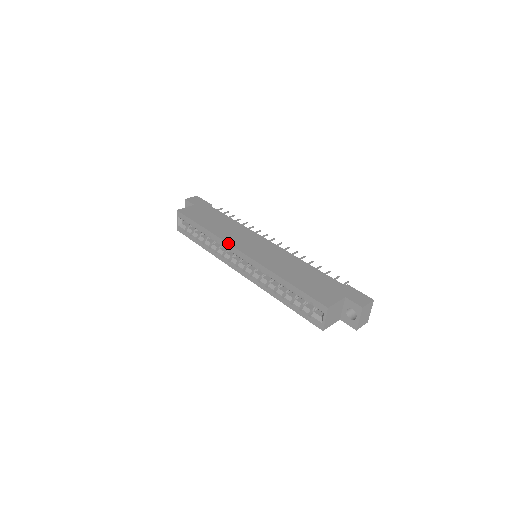
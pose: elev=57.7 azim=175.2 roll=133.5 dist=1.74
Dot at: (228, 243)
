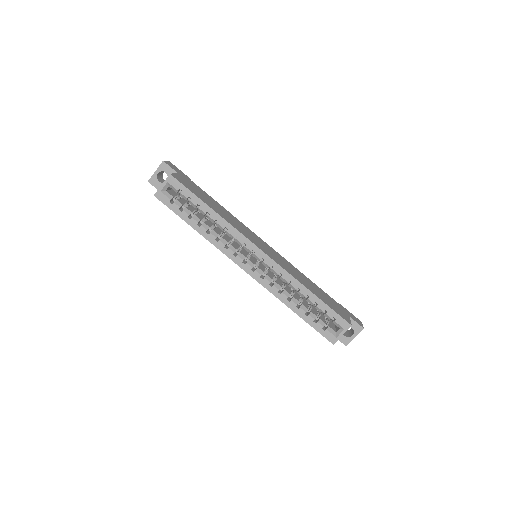
Dot at: (246, 236)
